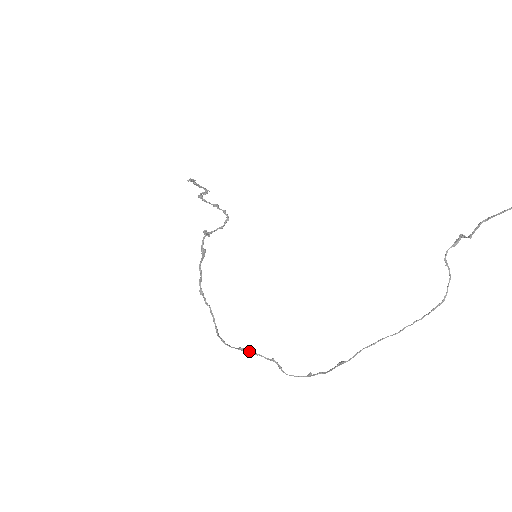
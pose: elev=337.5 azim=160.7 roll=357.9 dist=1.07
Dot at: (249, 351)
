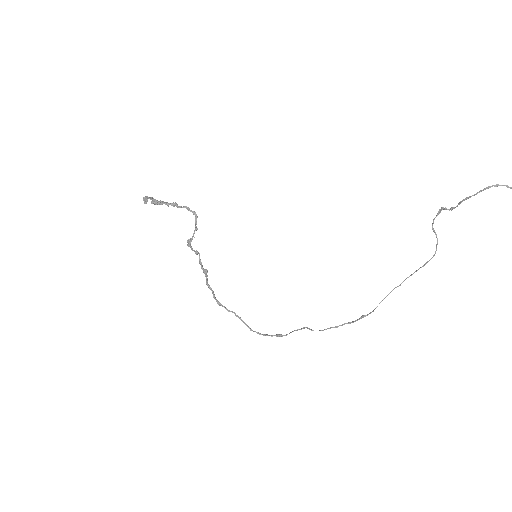
Dot at: occluded
